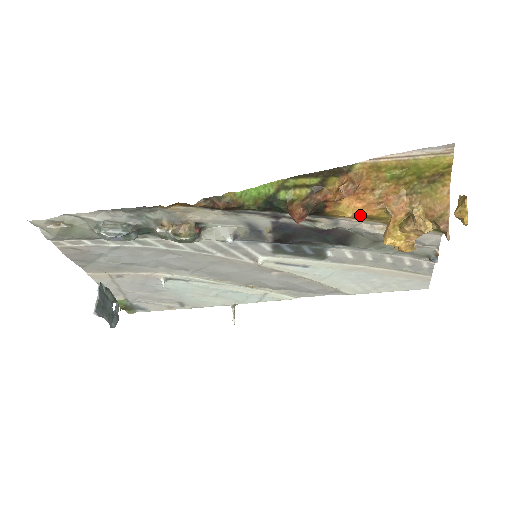
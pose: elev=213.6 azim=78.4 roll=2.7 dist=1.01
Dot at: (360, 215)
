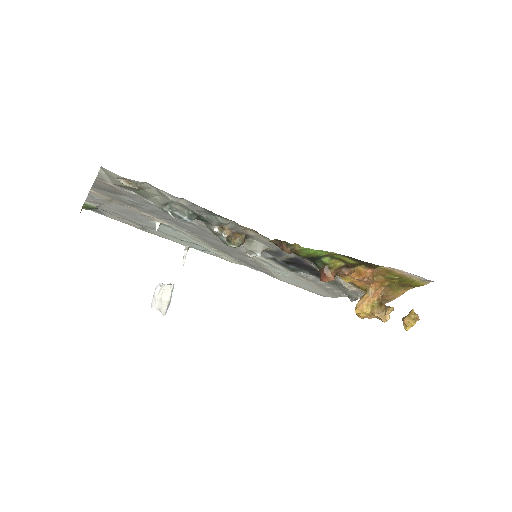
Dot at: (352, 282)
